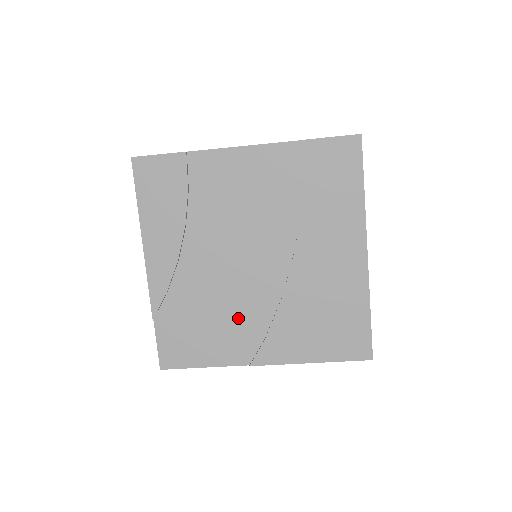
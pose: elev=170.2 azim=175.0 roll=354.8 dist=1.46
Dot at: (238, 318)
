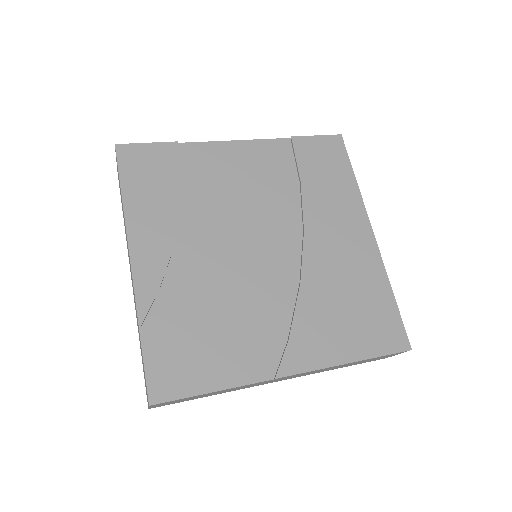
Dot at: (252, 317)
